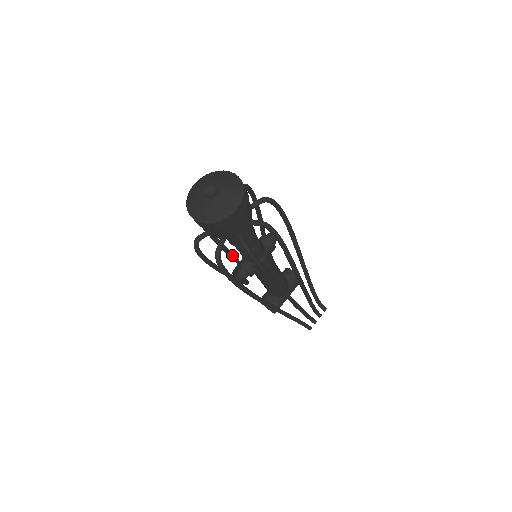
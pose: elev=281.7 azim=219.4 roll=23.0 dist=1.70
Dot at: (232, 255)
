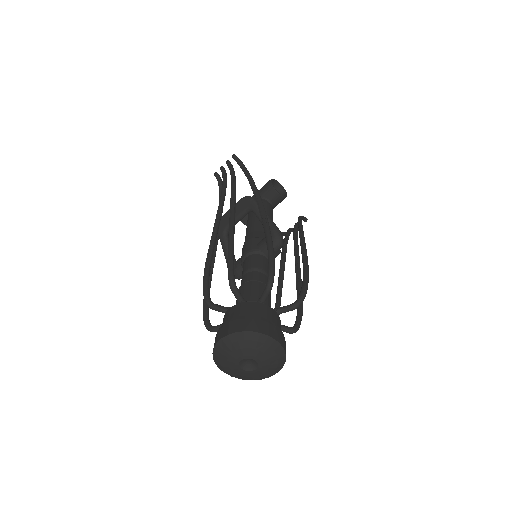
Dot at: (219, 223)
